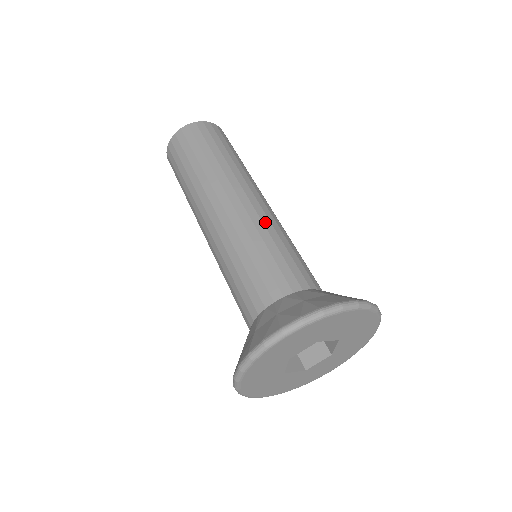
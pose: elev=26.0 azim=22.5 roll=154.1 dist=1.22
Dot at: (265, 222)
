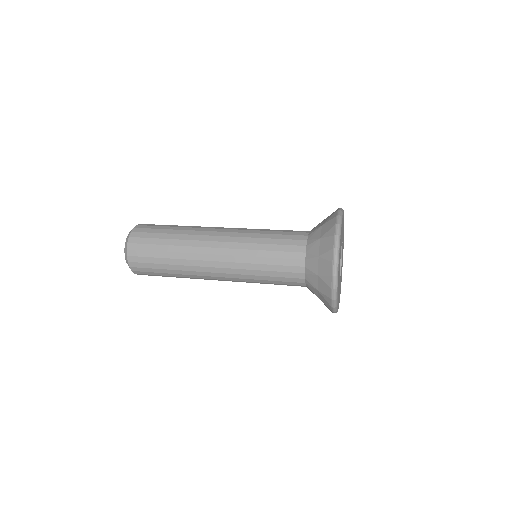
Dot at: occluded
